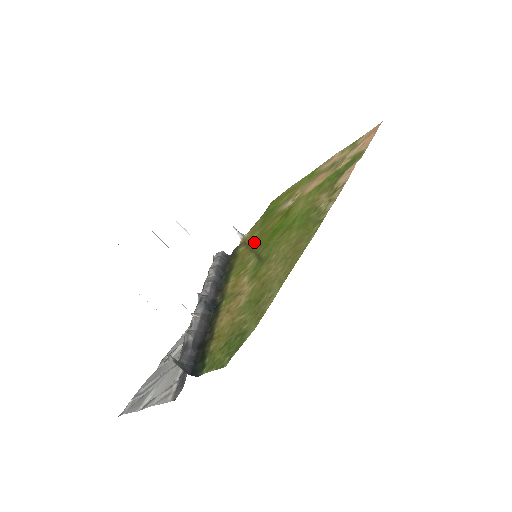
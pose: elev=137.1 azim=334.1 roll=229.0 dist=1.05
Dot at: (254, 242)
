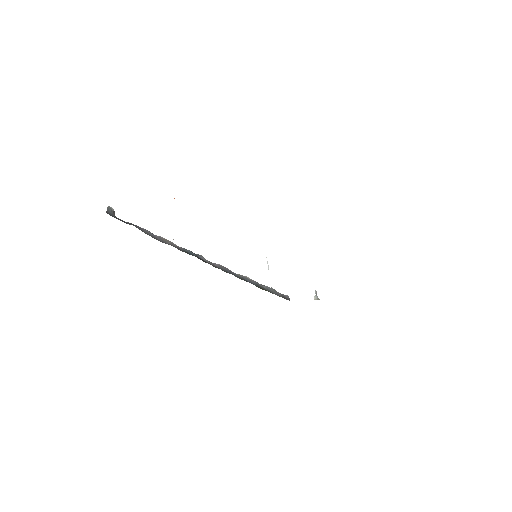
Dot at: occluded
